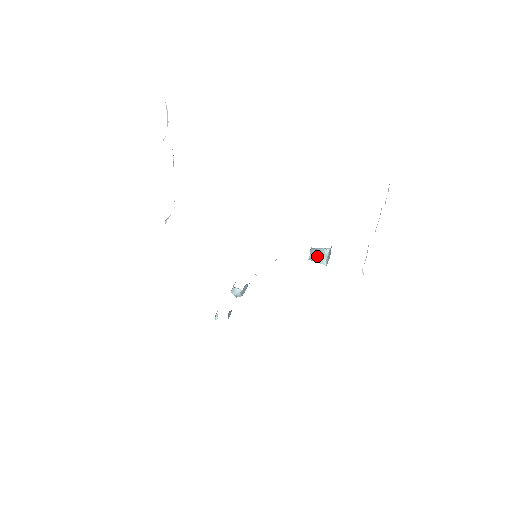
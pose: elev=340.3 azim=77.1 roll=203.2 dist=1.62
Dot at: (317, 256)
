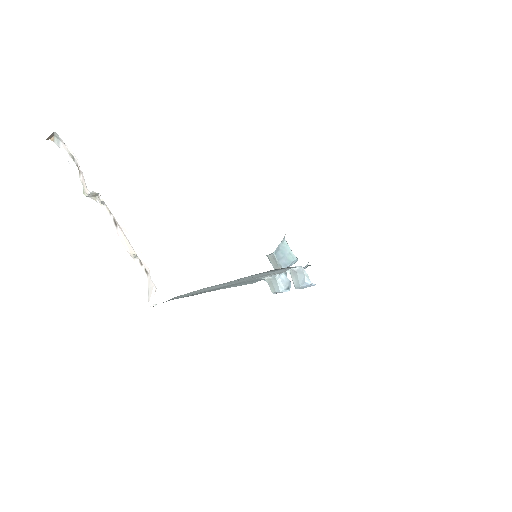
Dot at: (284, 257)
